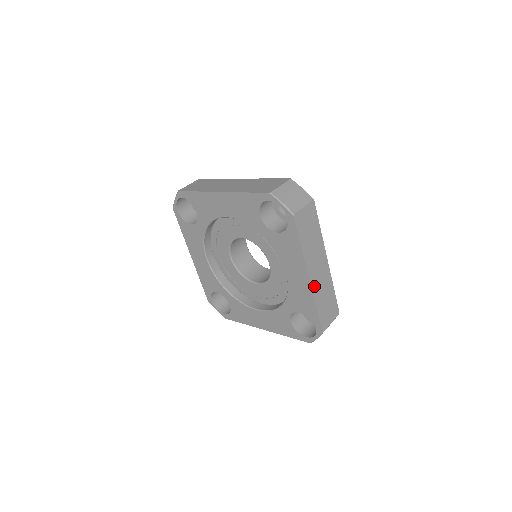
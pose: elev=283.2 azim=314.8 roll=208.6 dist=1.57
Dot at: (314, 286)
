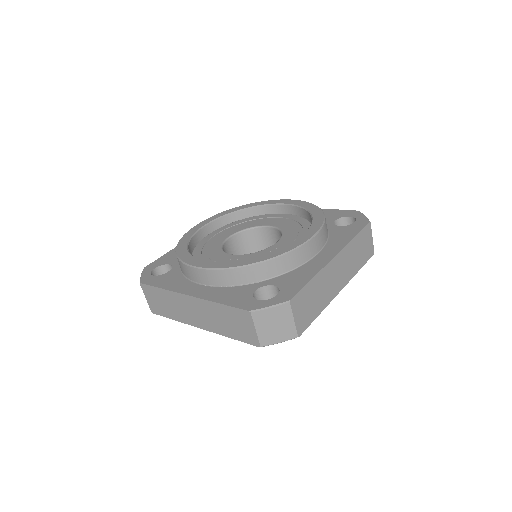
Dot at: (347, 279)
